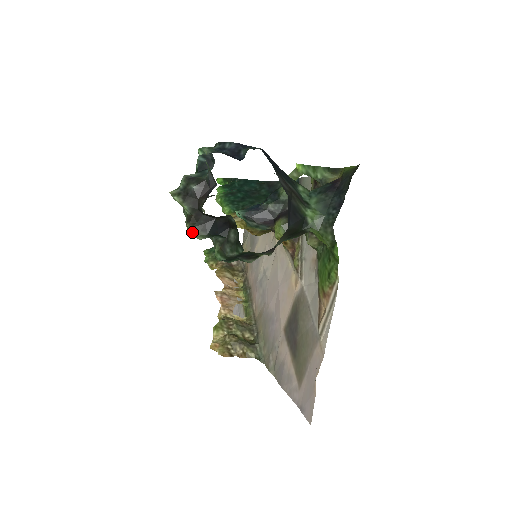
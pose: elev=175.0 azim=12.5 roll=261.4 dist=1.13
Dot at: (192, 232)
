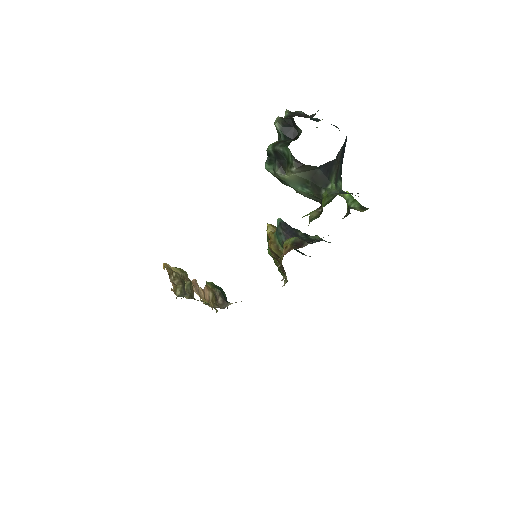
Dot at: (277, 119)
